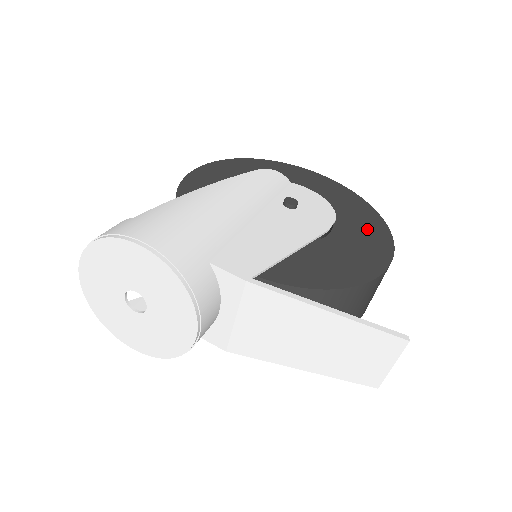
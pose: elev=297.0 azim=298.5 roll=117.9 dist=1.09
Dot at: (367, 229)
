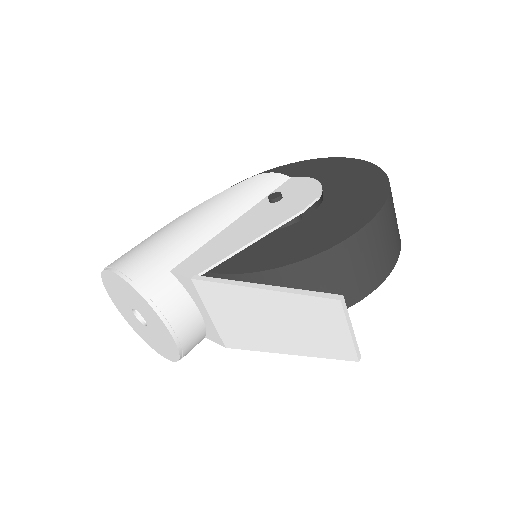
Dot at: (360, 196)
